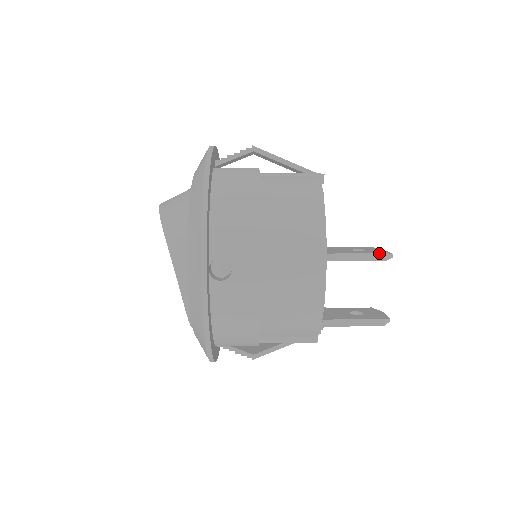
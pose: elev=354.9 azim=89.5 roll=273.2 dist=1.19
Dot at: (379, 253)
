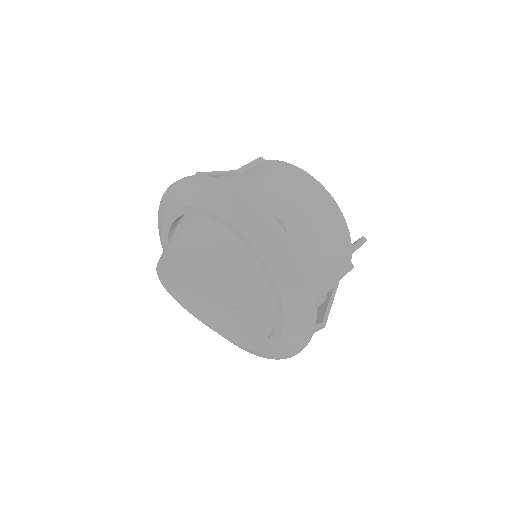
Dot at: occluded
